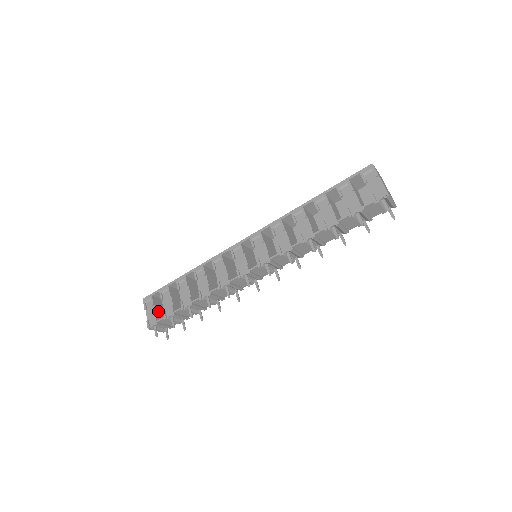
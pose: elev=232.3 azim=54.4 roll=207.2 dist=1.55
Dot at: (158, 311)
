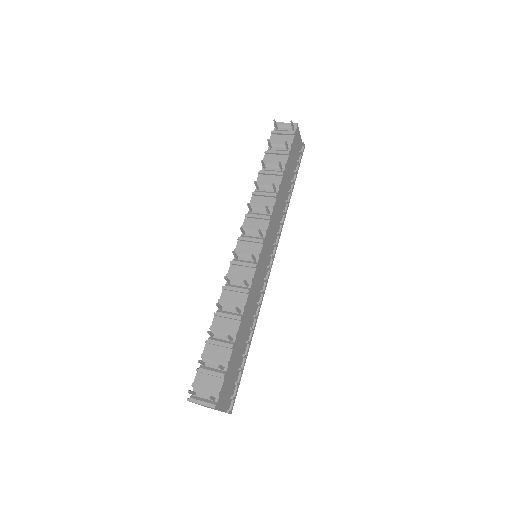
Dot at: occluded
